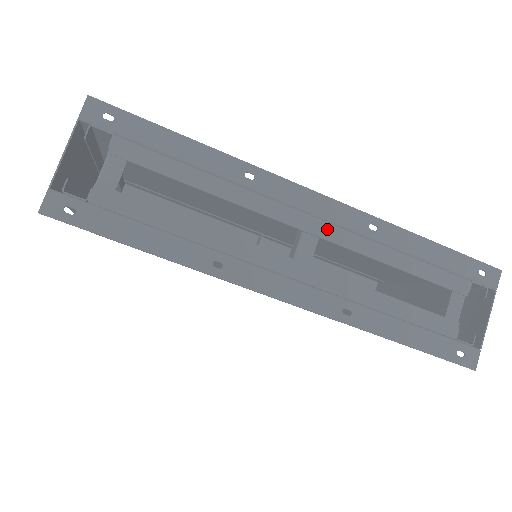
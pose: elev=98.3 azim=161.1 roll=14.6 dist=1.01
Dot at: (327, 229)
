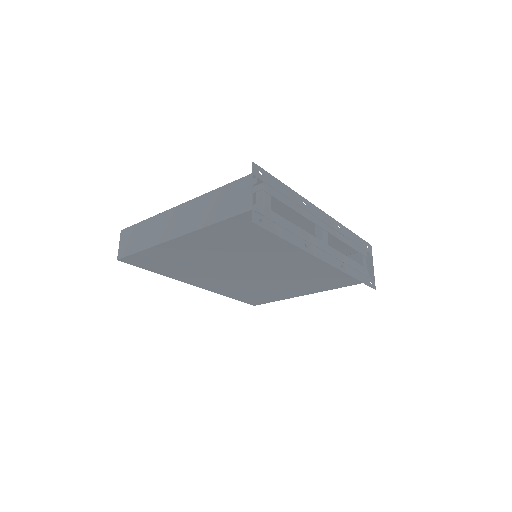
Dot at: (329, 228)
